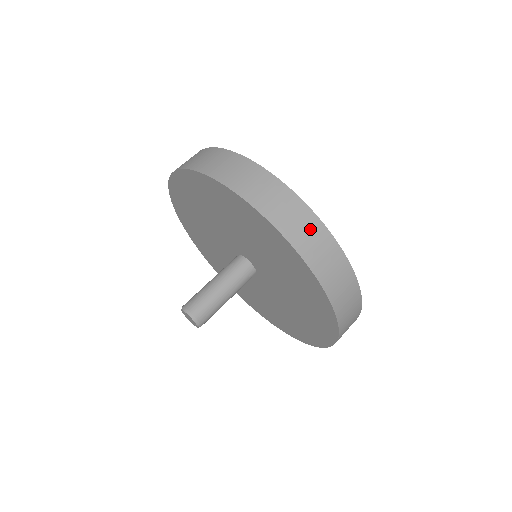
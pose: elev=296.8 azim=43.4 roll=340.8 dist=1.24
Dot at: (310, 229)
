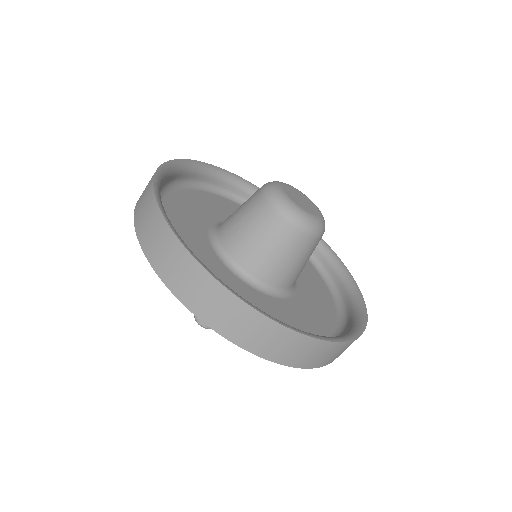
Dot at: (321, 352)
